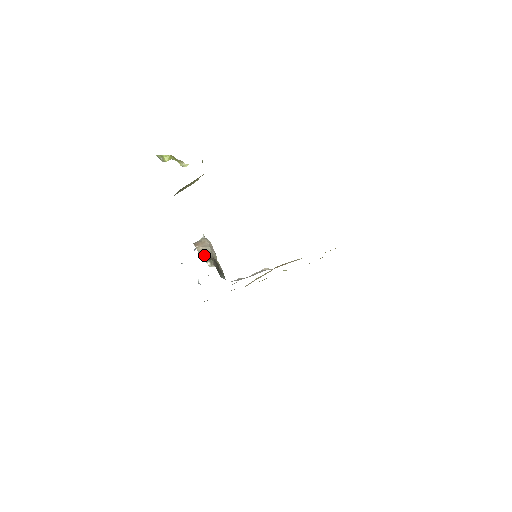
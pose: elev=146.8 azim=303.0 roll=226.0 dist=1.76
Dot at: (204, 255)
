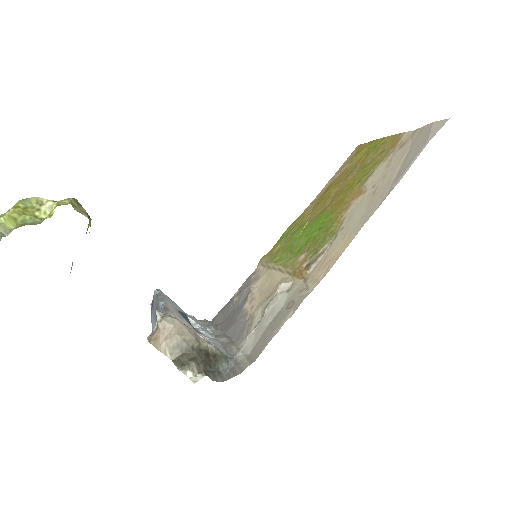
Dot at: (175, 353)
